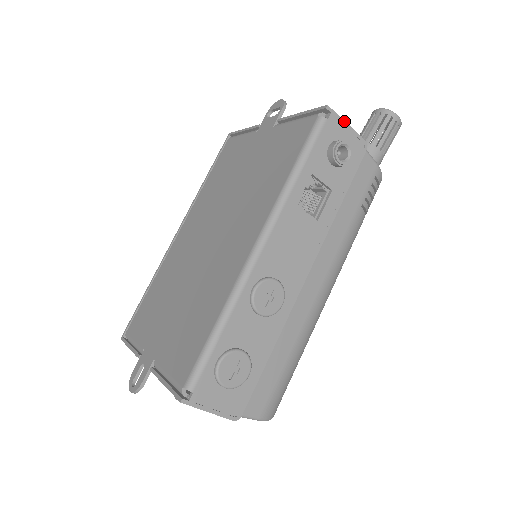
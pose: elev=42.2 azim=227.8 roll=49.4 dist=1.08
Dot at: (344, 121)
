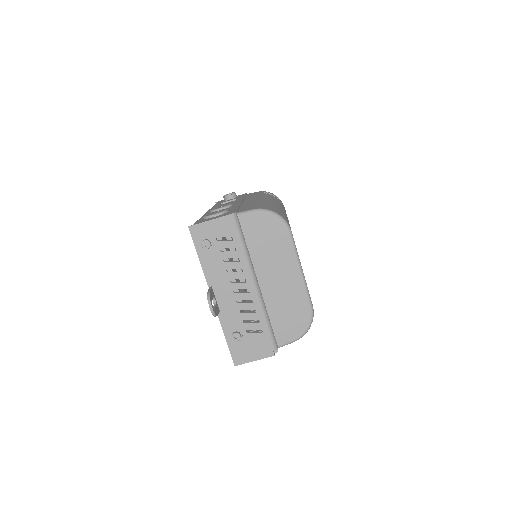
Dot at: occluded
